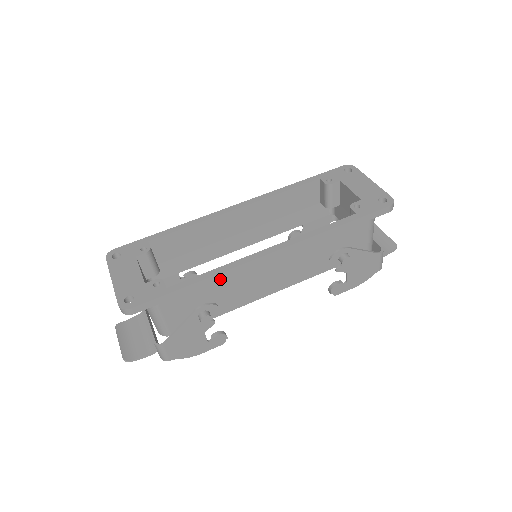
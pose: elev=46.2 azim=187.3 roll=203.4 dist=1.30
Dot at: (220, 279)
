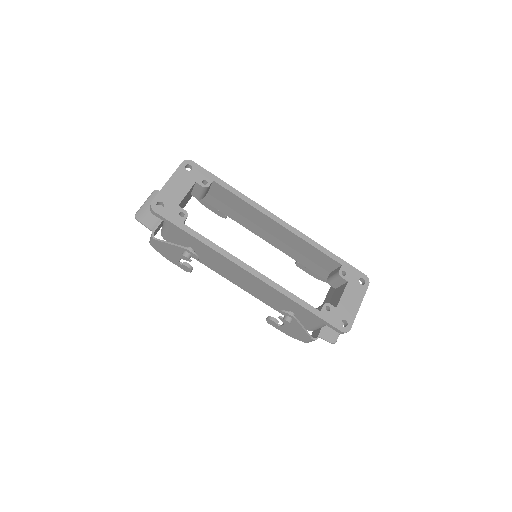
Dot at: (213, 252)
